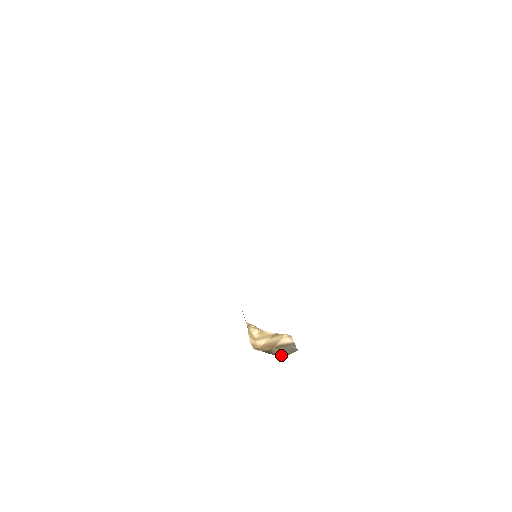
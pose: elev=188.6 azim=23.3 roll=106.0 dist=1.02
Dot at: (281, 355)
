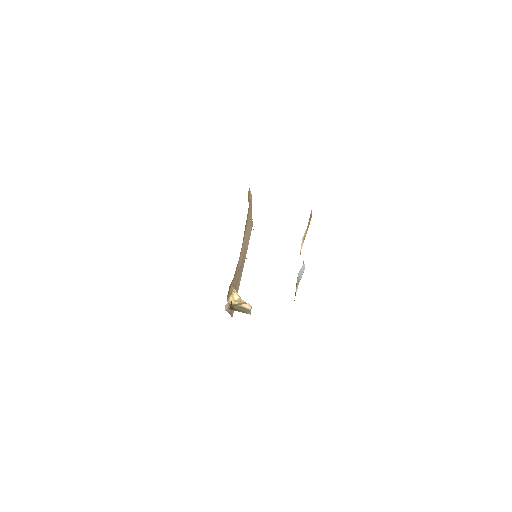
Dot at: (236, 310)
